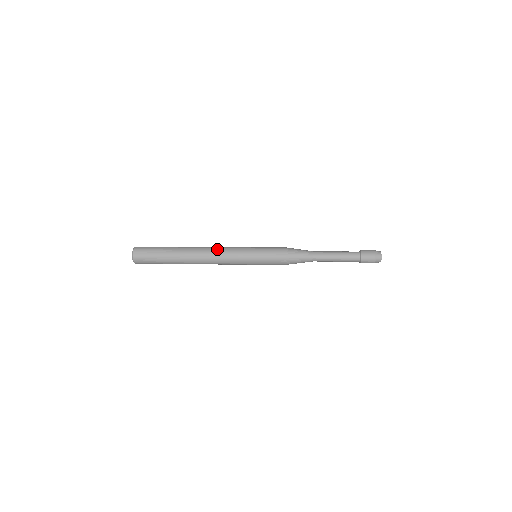
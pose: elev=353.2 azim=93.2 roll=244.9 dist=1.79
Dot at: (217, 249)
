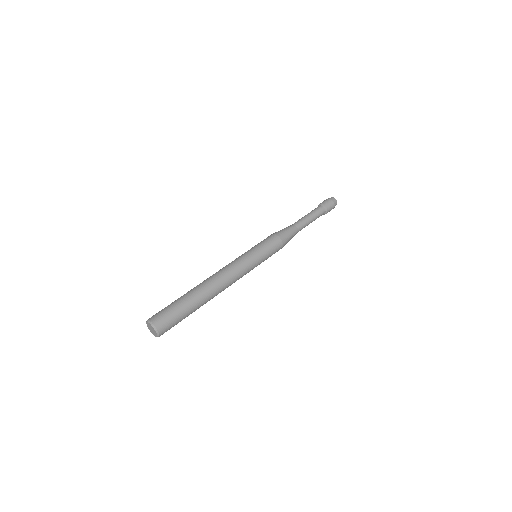
Dot at: (231, 274)
